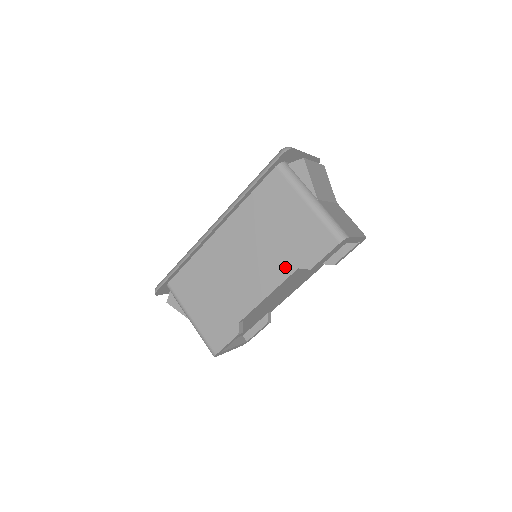
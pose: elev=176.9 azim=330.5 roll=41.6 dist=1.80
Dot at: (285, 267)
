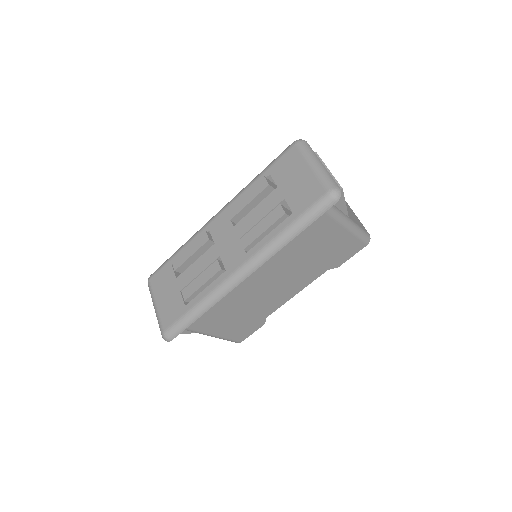
Dot at: (316, 273)
